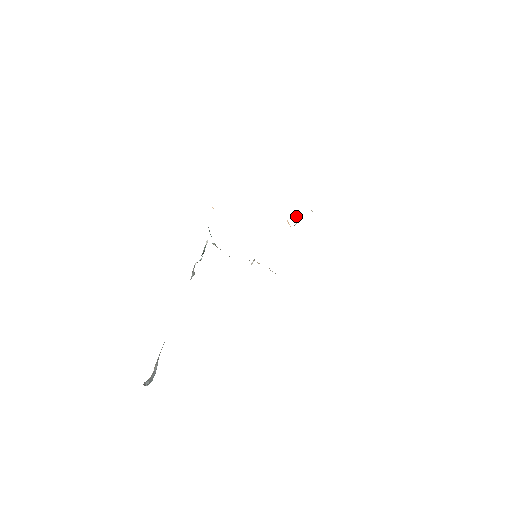
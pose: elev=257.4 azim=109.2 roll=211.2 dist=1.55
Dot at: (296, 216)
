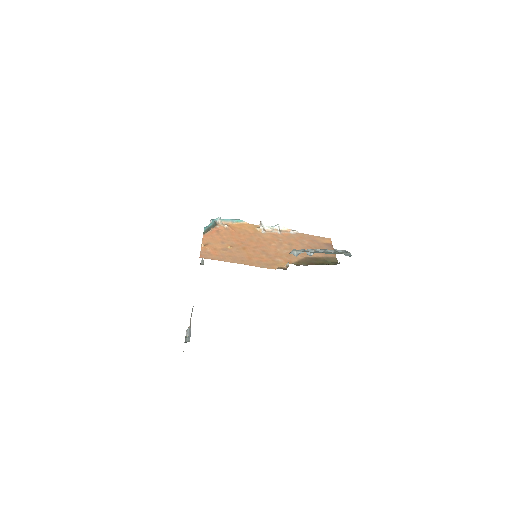
Dot at: occluded
